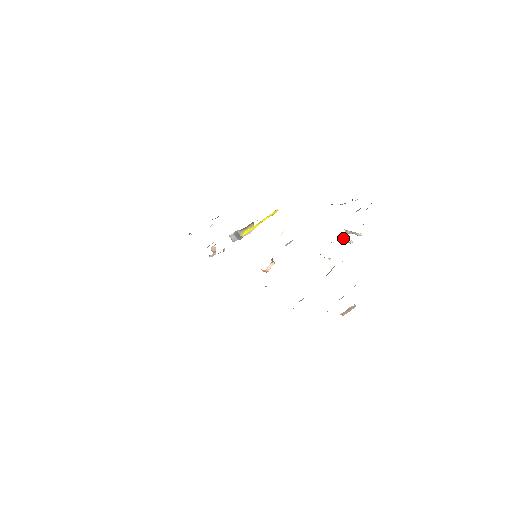
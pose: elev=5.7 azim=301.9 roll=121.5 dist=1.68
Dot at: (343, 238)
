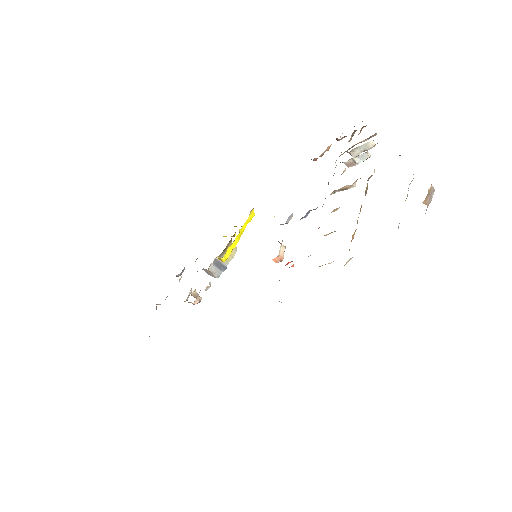
Dot at: (355, 158)
